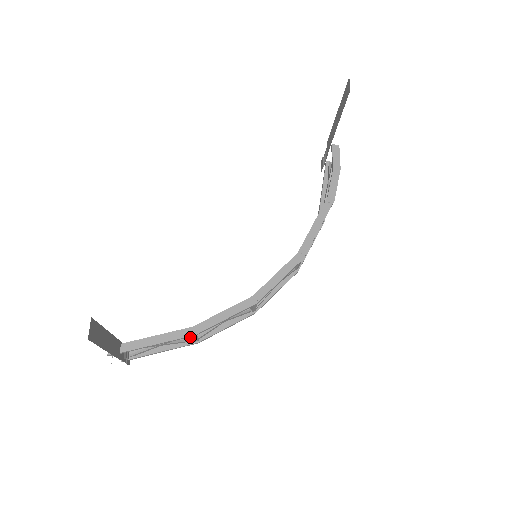
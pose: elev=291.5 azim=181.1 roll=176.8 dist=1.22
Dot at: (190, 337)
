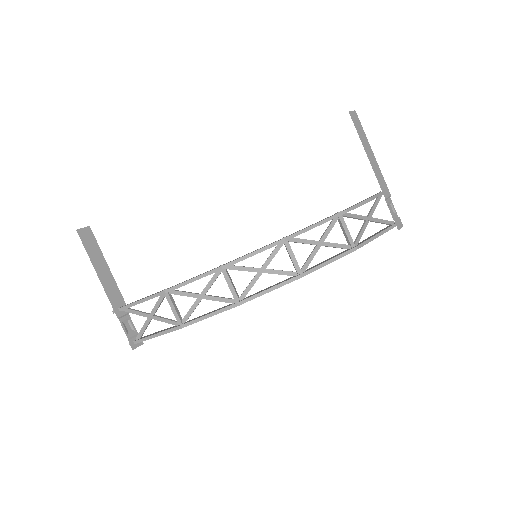
Dot at: occluded
